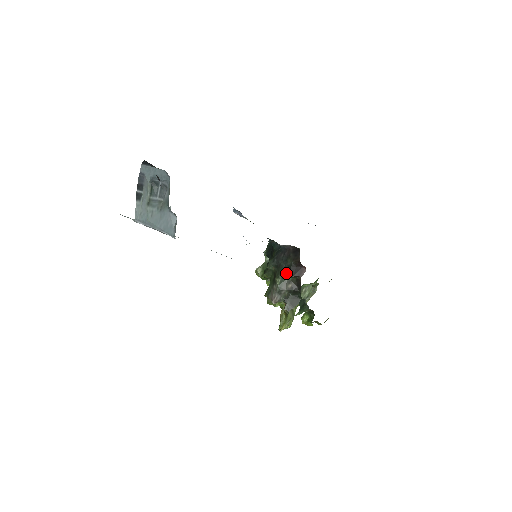
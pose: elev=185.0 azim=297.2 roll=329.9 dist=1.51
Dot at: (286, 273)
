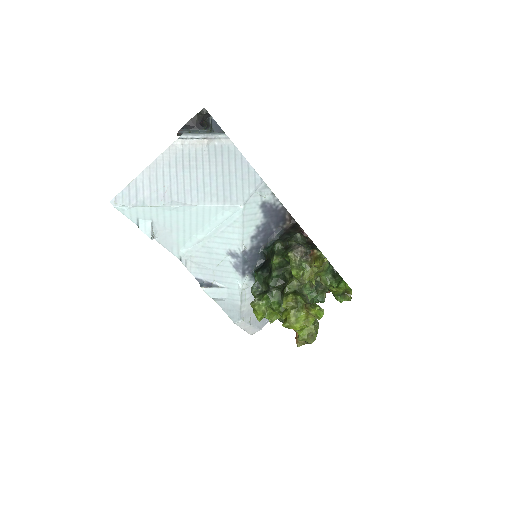
Dot at: (296, 234)
